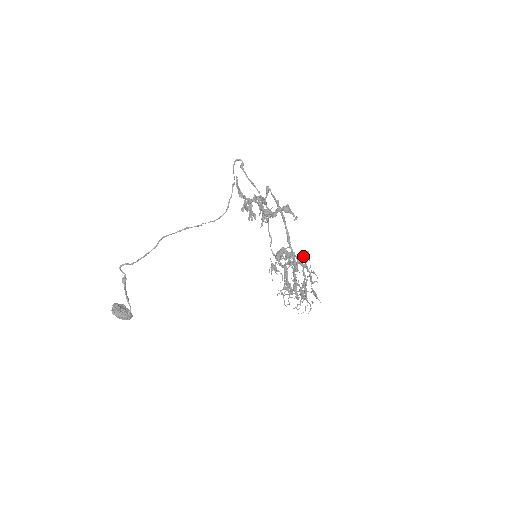
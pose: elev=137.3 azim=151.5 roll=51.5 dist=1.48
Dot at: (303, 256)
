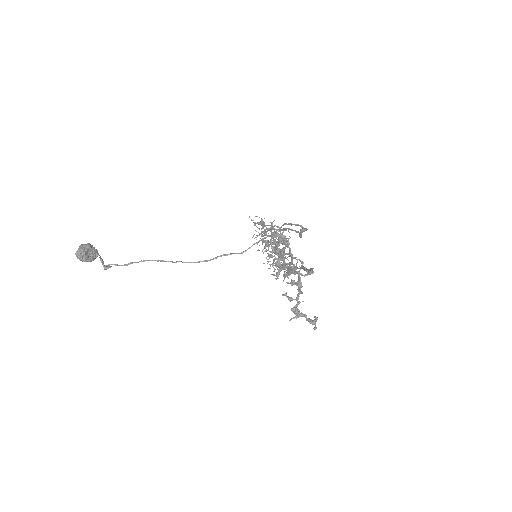
Dot at: occluded
